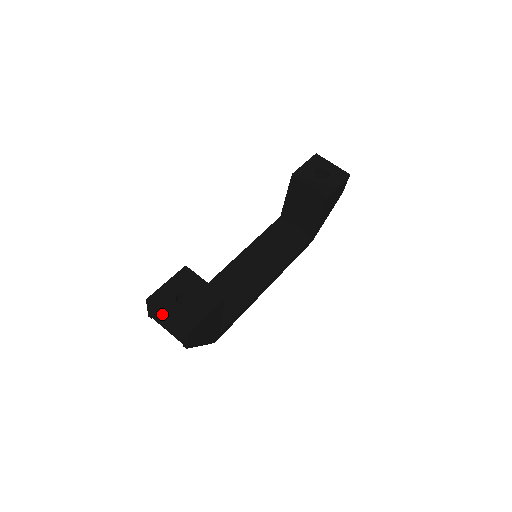
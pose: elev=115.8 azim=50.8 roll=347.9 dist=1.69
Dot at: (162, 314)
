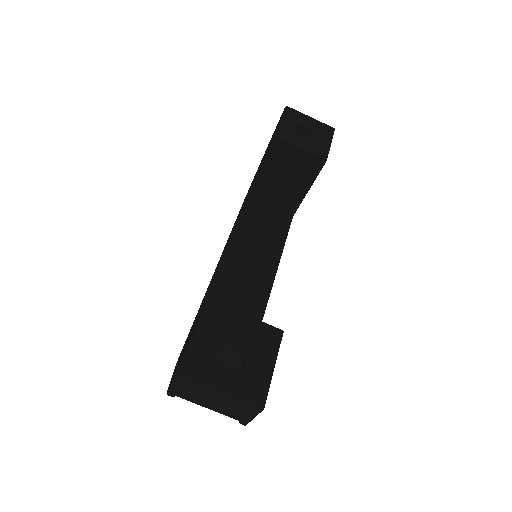
Dot at: (212, 390)
